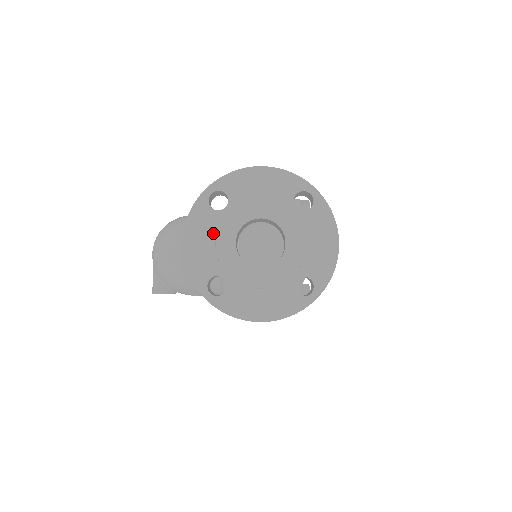
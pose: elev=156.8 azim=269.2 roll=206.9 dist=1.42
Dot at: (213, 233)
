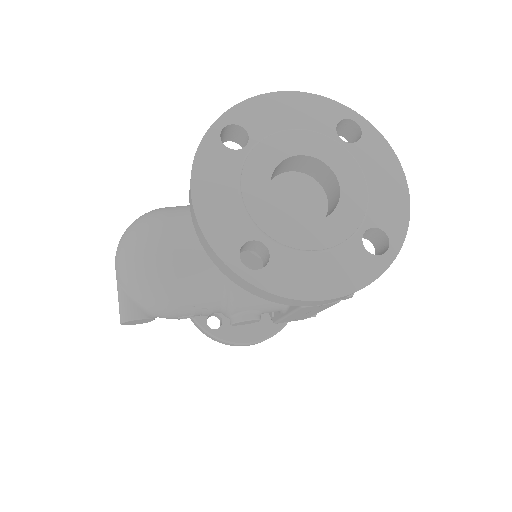
Dot at: (235, 181)
